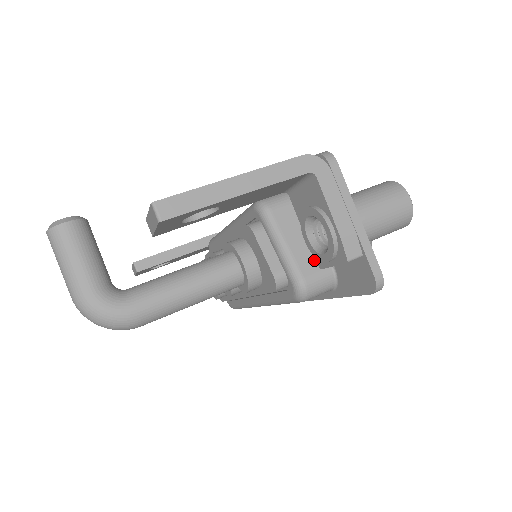
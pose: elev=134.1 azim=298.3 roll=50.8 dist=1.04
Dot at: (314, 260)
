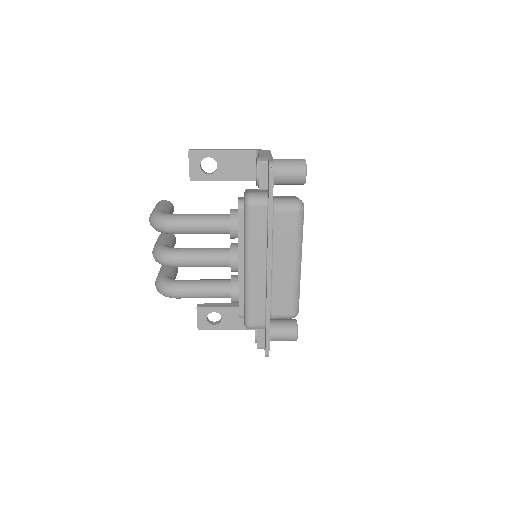
Dot at: (259, 191)
